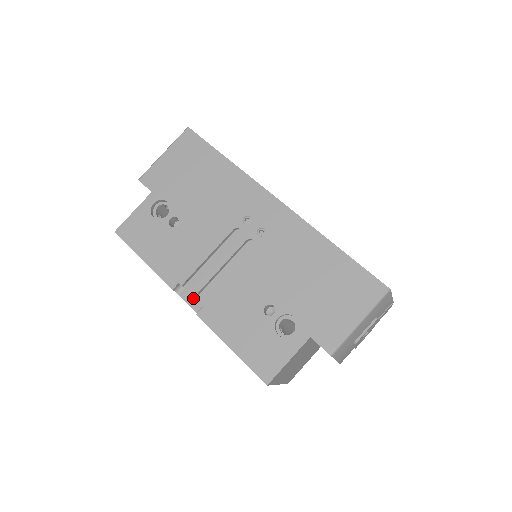
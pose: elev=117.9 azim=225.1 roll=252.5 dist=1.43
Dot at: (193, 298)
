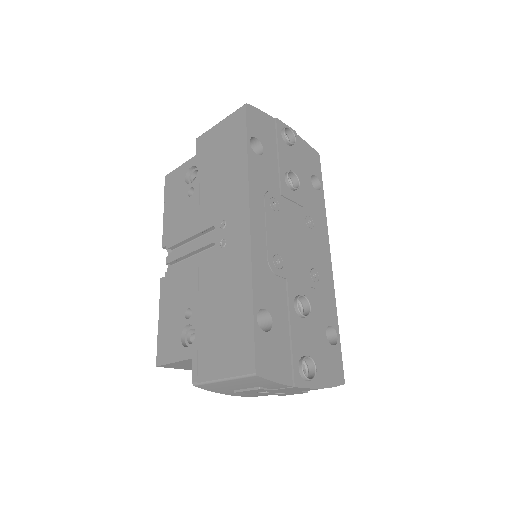
Dot at: (172, 263)
